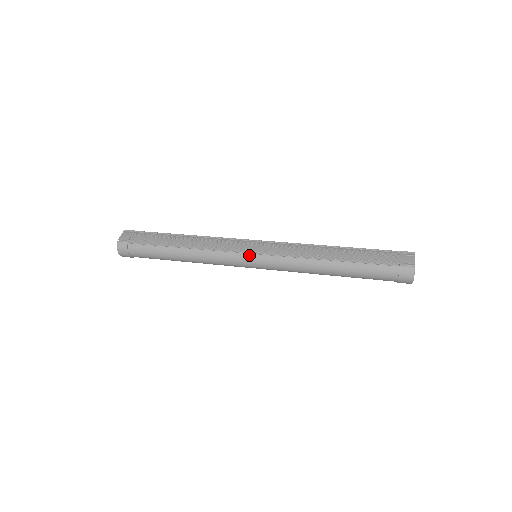
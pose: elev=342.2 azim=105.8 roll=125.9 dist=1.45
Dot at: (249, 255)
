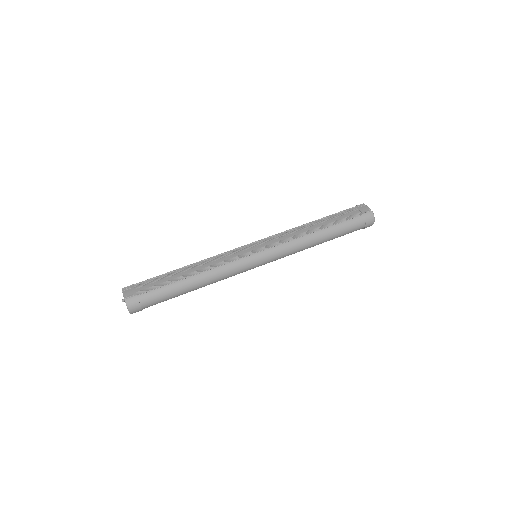
Dot at: (255, 255)
